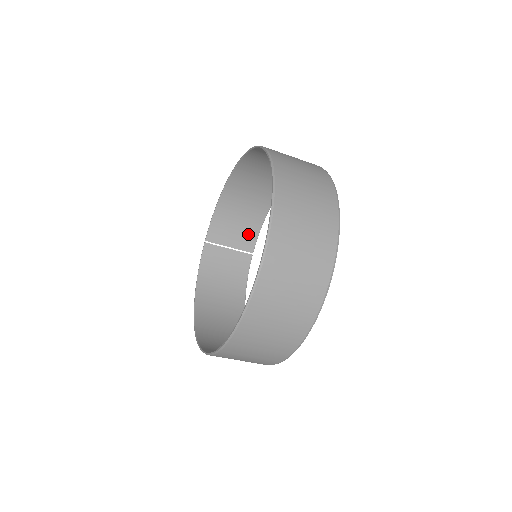
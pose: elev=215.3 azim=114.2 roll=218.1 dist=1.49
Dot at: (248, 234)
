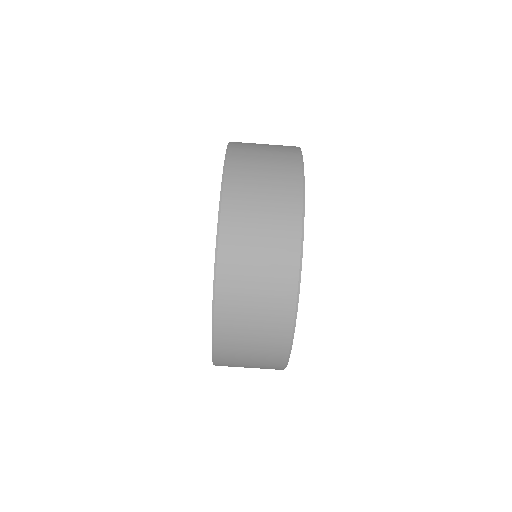
Dot at: occluded
